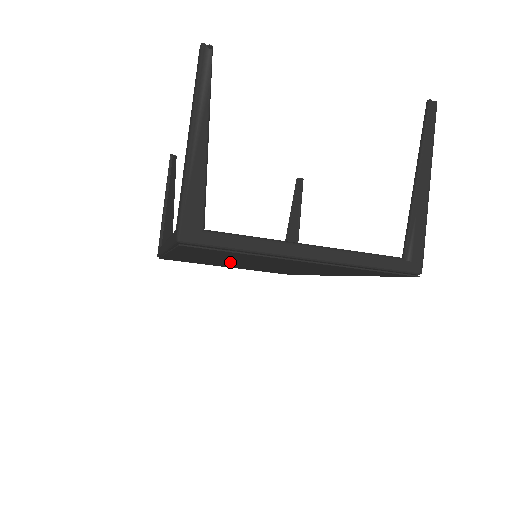
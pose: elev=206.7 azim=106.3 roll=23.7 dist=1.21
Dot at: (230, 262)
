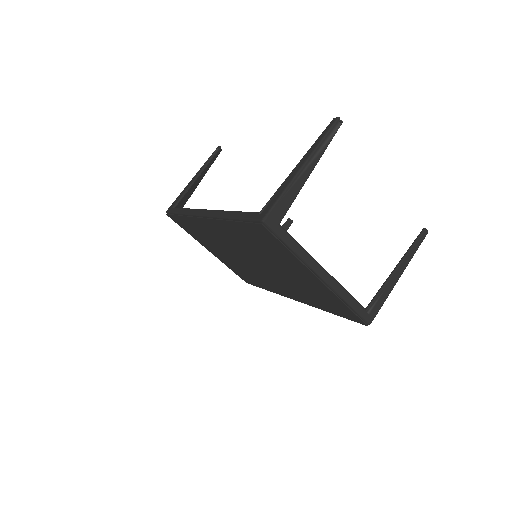
Dot at: (238, 250)
